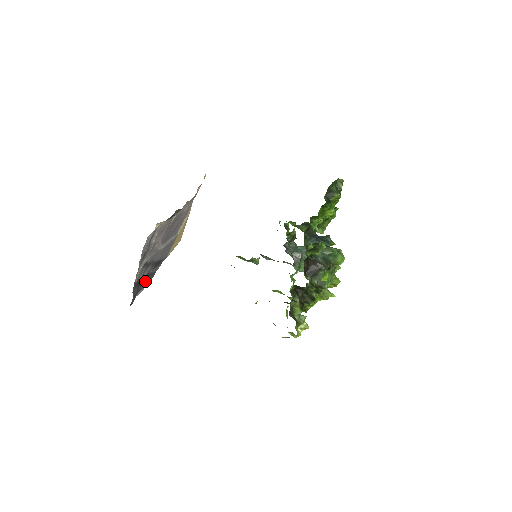
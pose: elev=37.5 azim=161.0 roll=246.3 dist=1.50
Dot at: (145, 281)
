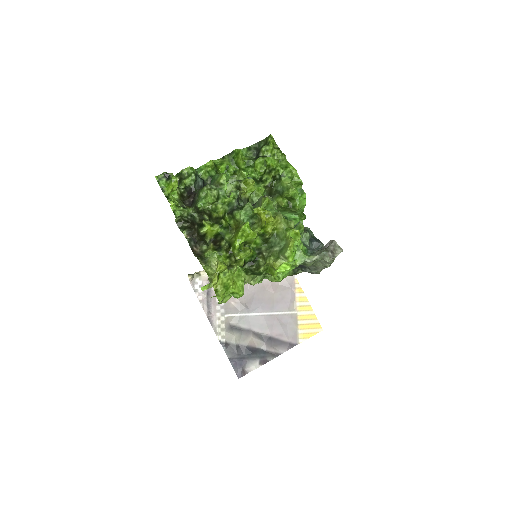
Dot at: (255, 355)
